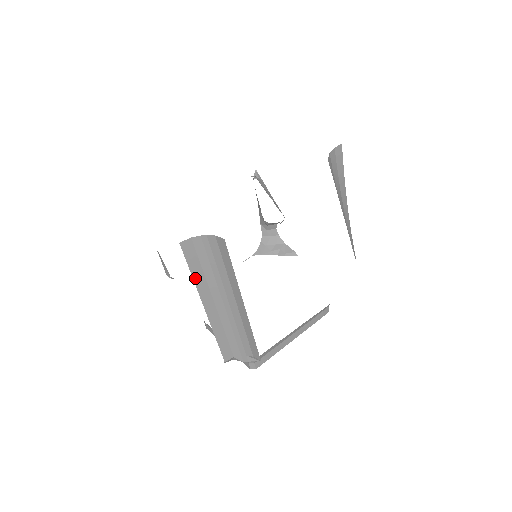
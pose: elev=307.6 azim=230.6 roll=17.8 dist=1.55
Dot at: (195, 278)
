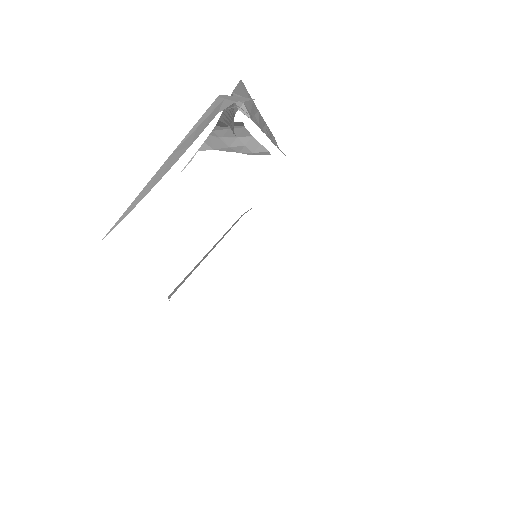
Dot at: occluded
